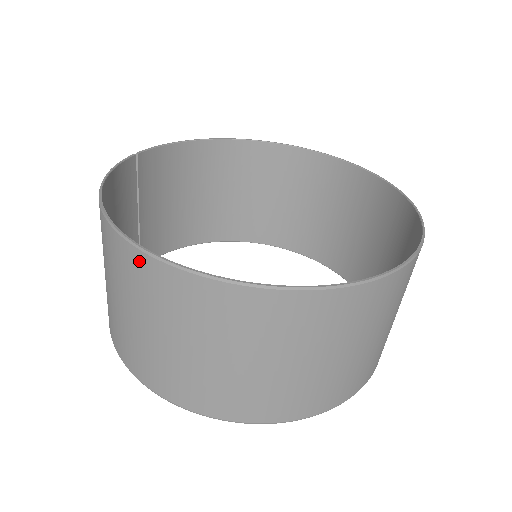
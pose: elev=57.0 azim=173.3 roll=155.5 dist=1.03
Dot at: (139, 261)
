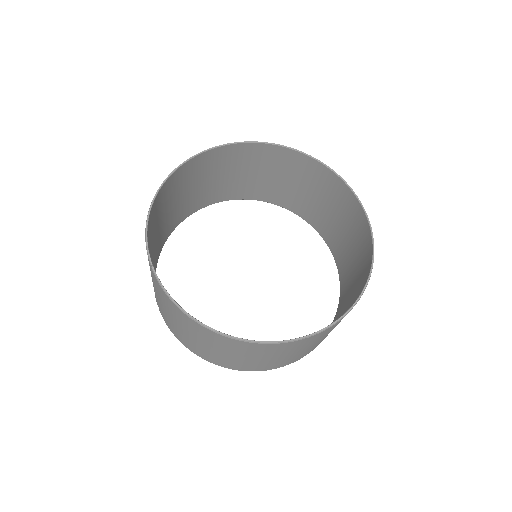
Dot at: (282, 346)
